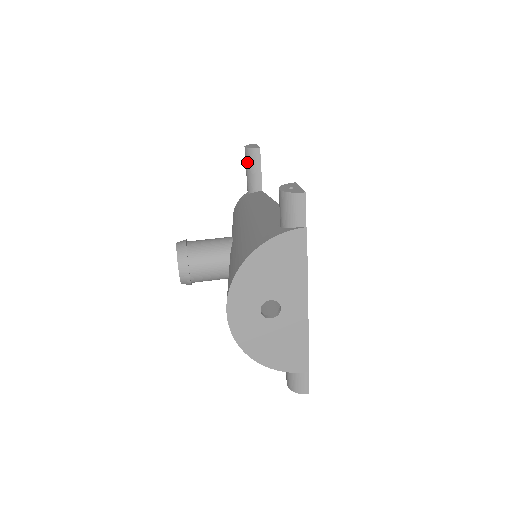
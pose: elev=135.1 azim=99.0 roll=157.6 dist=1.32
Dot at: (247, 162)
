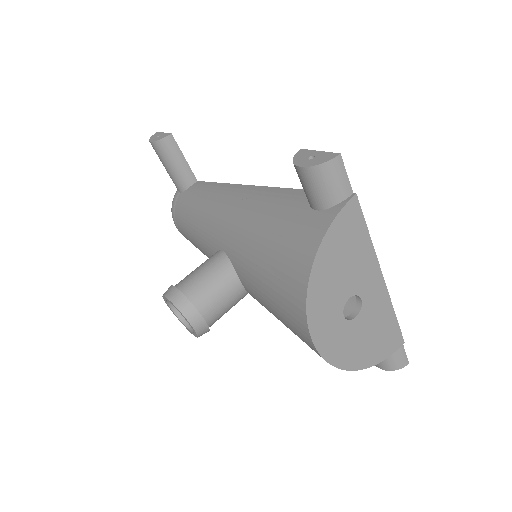
Dot at: (163, 158)
